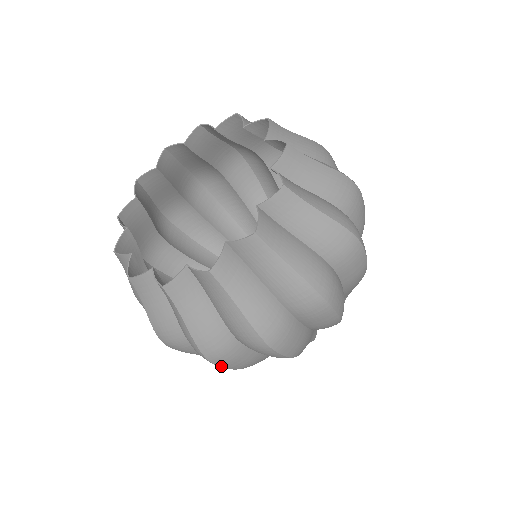
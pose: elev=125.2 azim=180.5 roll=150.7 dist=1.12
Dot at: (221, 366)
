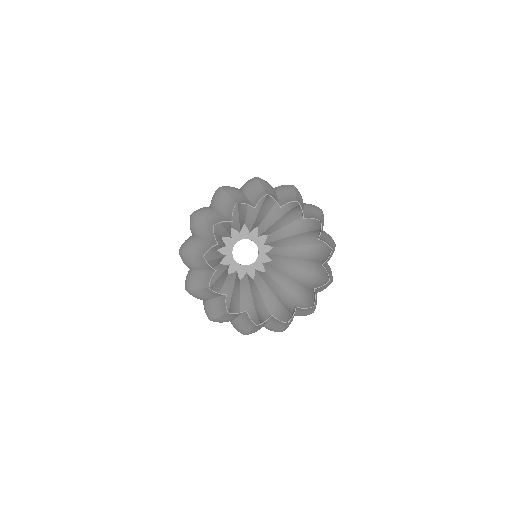
Dot at: occluded
